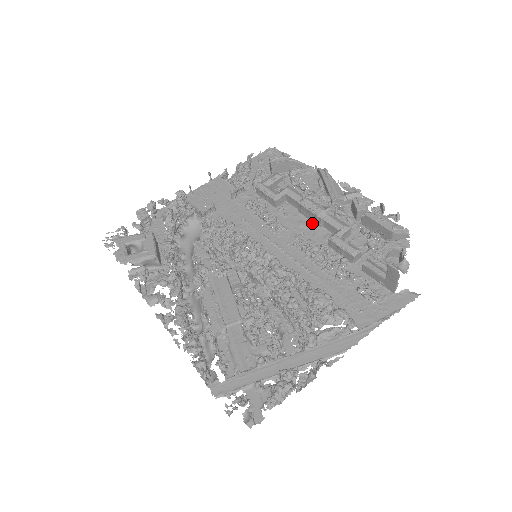
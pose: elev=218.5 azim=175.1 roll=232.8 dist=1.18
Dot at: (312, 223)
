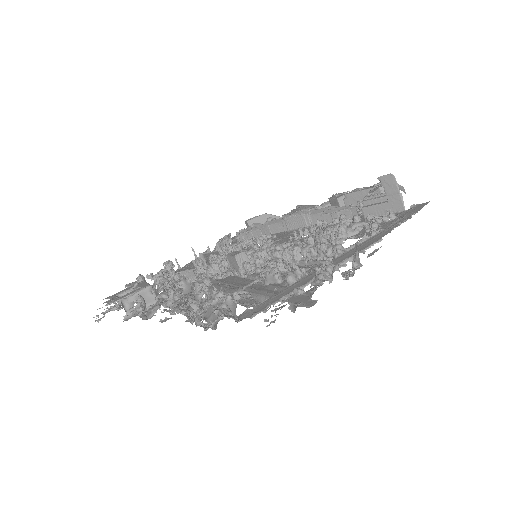
Dot at: occluded
